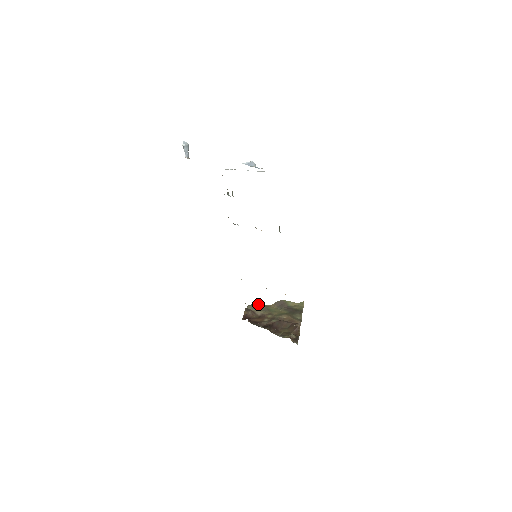
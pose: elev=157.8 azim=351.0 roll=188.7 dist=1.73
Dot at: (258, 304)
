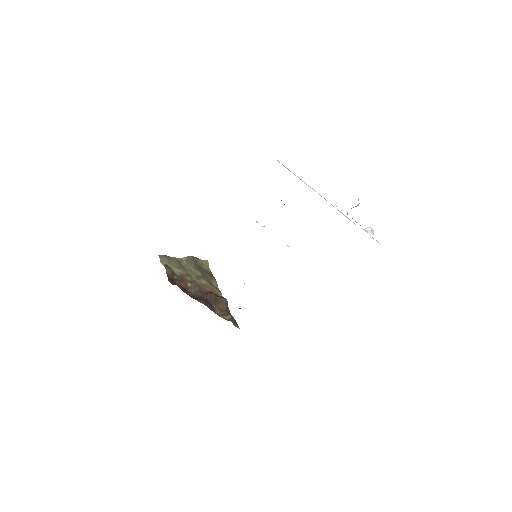
Dot at: (169, 256)
